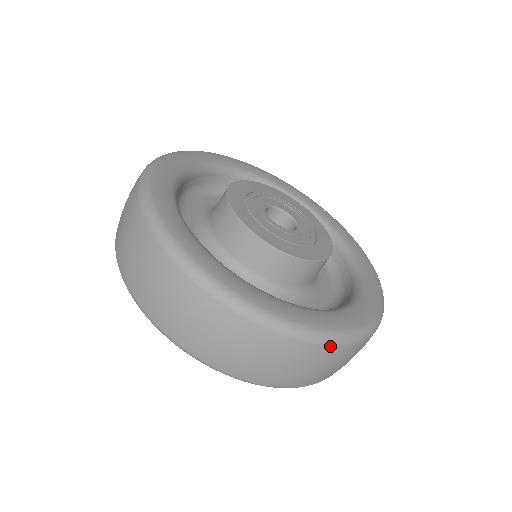
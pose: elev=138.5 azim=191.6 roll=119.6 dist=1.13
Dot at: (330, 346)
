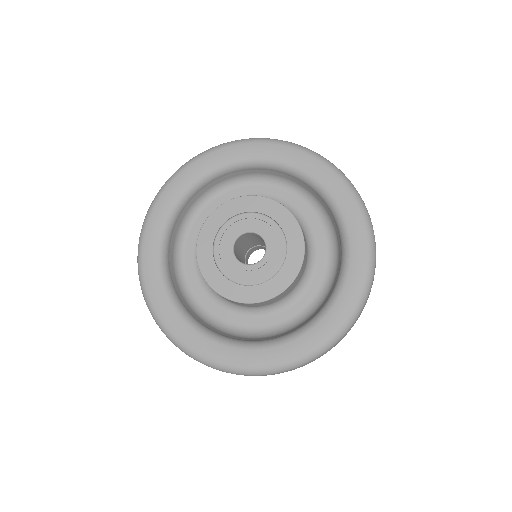
Dot at: (374, 274)
